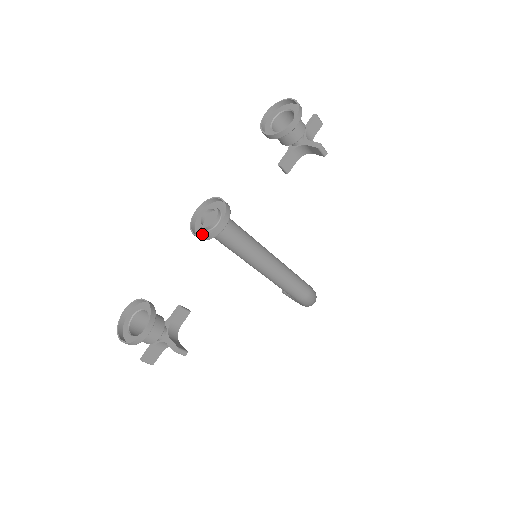
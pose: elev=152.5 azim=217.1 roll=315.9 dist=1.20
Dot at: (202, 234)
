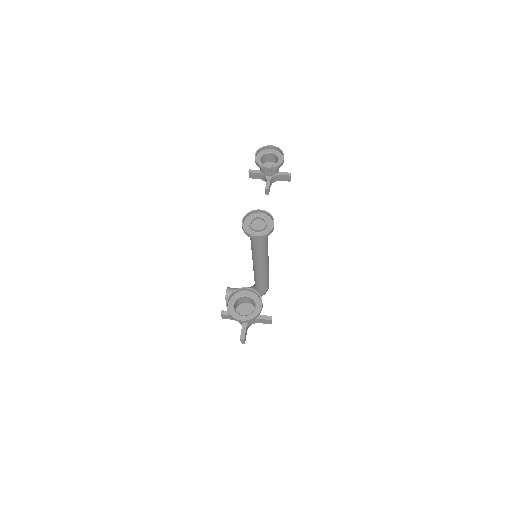
Dot at: (258, 235)
